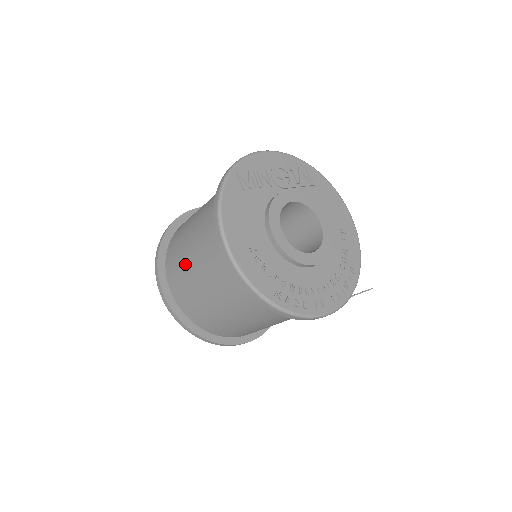
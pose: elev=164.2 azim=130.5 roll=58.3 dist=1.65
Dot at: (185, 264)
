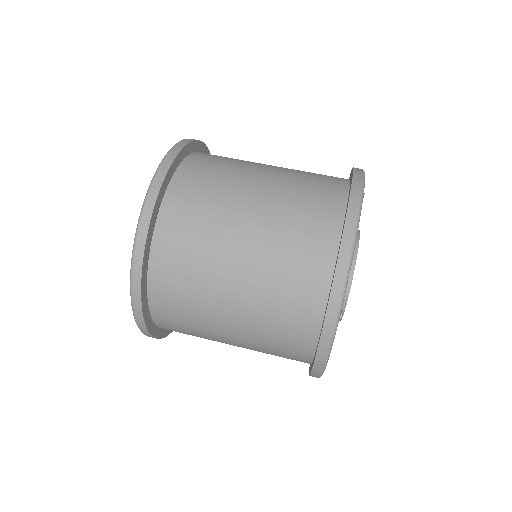
Dot at: (212, 339)
